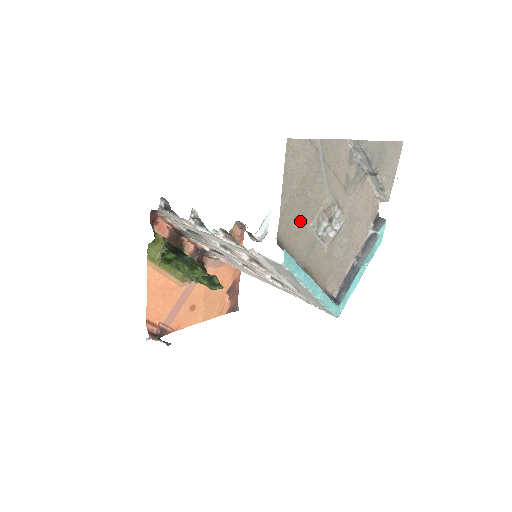
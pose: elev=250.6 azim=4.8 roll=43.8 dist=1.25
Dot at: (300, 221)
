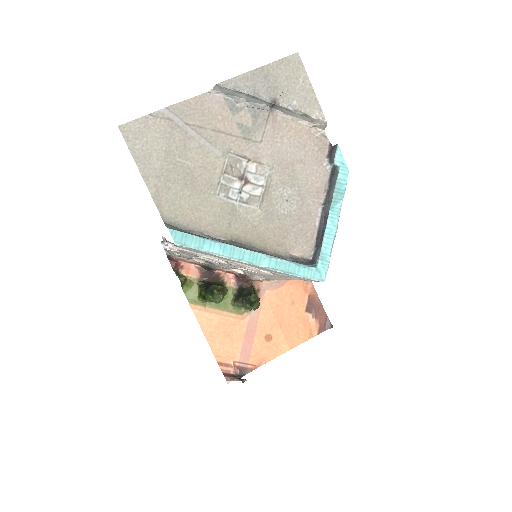
Dot at: (191, 194)
